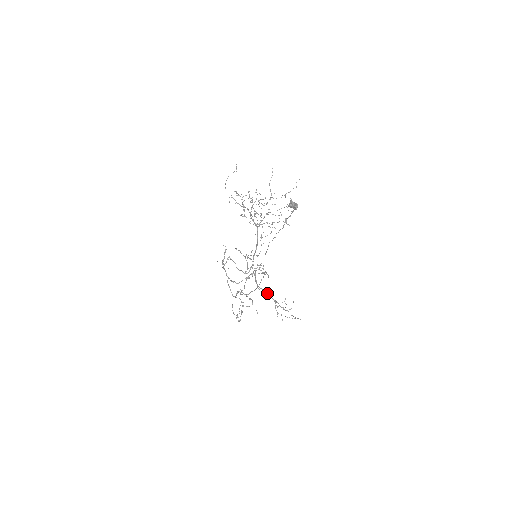
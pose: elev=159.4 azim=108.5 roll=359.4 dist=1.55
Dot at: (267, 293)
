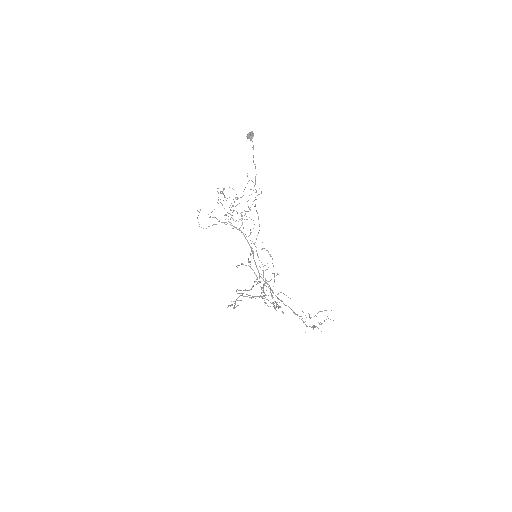
Dot at: occluded
